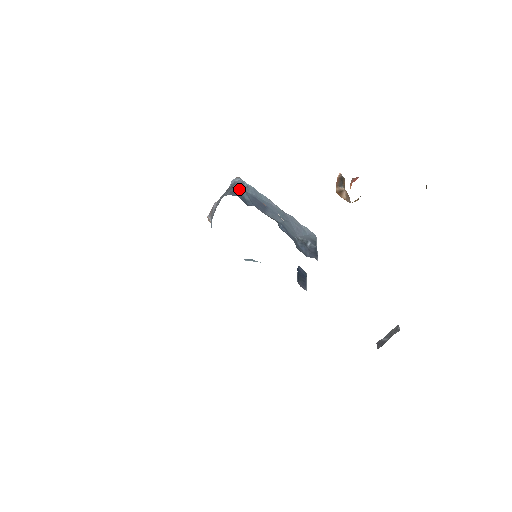
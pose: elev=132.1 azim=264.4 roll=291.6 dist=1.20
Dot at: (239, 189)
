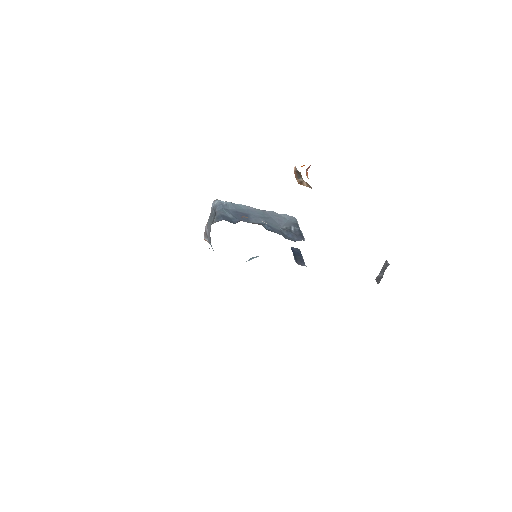
Dot at: (221, 211)
